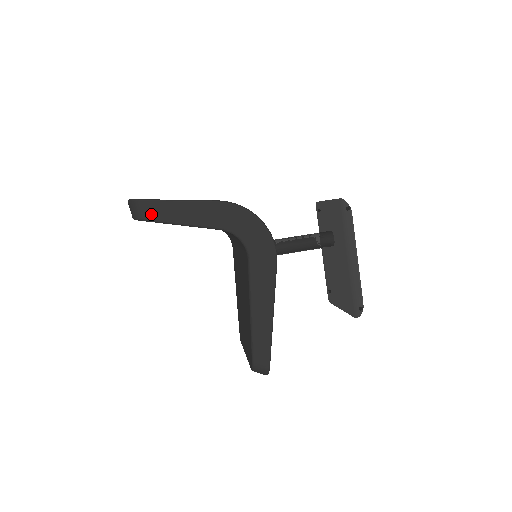
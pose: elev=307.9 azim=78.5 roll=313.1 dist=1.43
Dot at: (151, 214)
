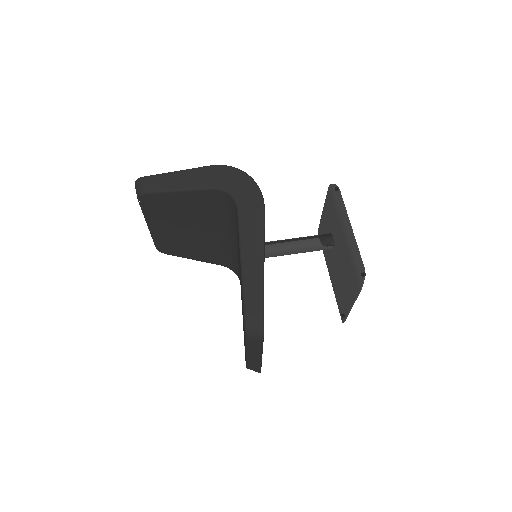
Dot at: (152, 186)
